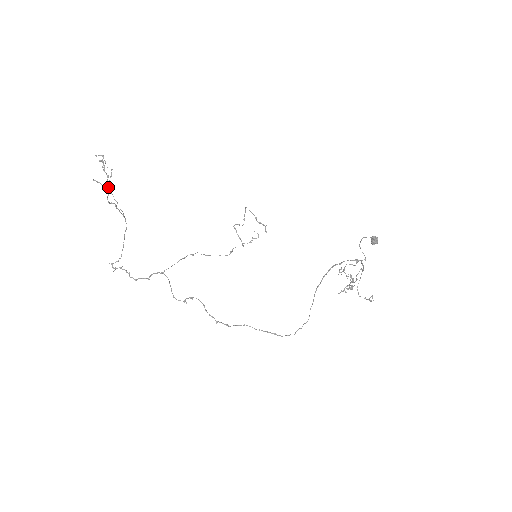
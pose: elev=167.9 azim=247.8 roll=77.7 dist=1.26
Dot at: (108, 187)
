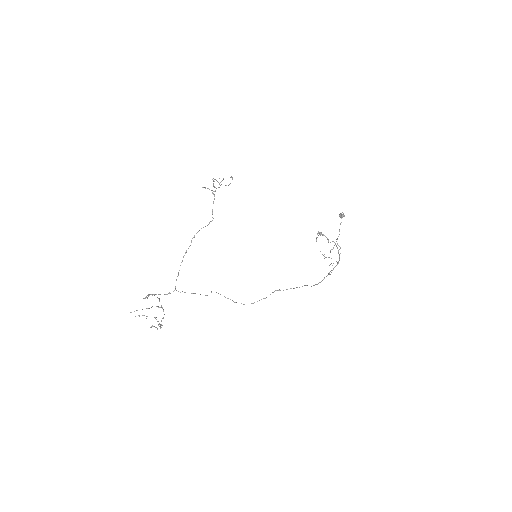
Dot at: occluded
